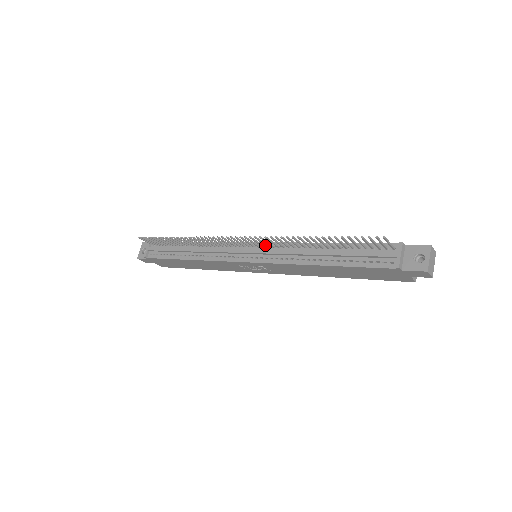
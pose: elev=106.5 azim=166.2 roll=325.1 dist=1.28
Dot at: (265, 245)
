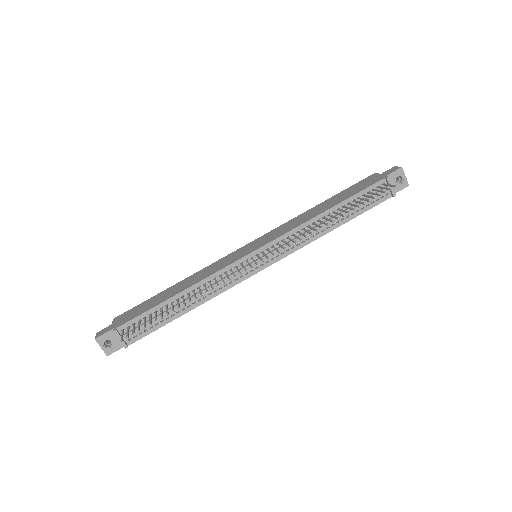
Dot at: (279, 245)
